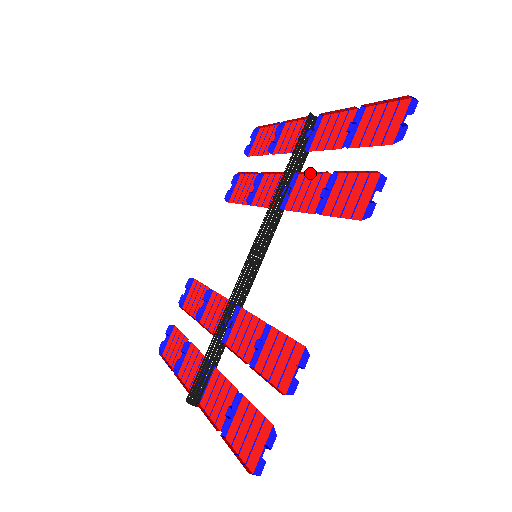
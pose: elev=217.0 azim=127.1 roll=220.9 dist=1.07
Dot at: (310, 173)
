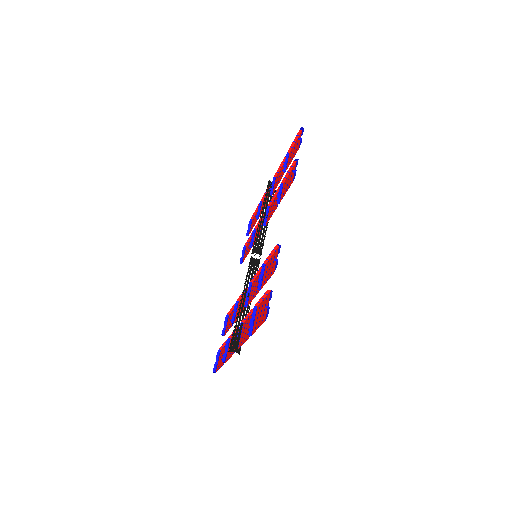
Dot at: (274, 199)
